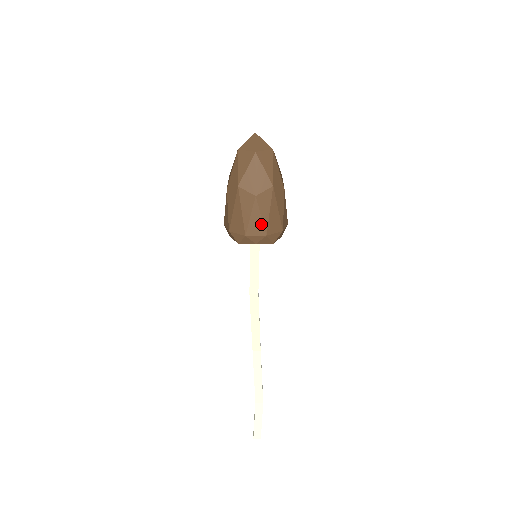
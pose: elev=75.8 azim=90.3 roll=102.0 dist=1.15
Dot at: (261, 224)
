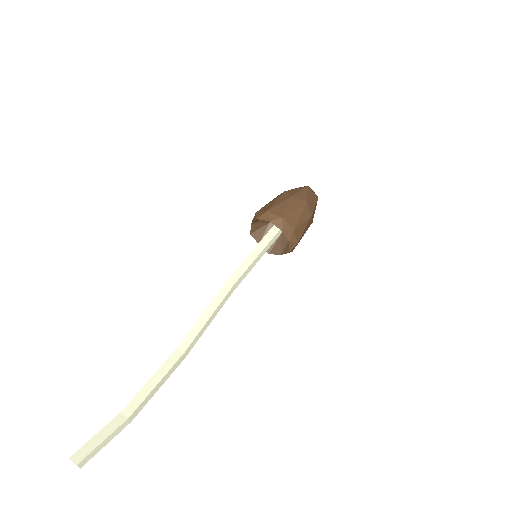
Dot at: (284, 210)
